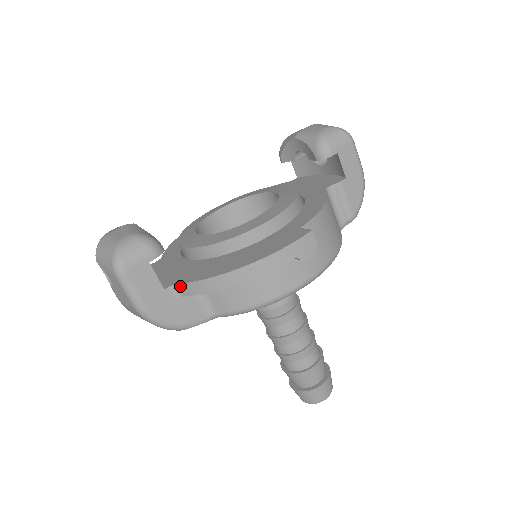
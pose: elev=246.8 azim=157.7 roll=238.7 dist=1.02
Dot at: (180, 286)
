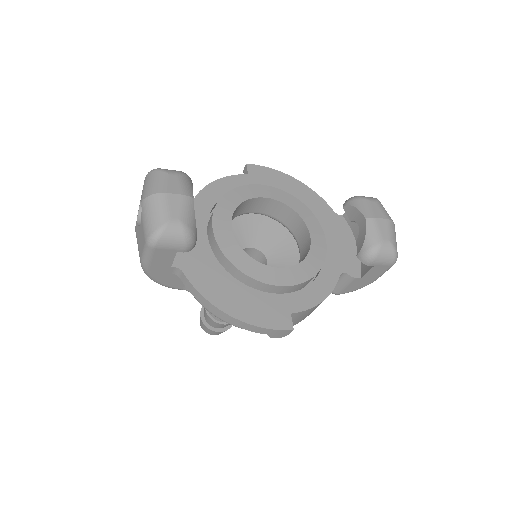
Dot at: (183, 275)
